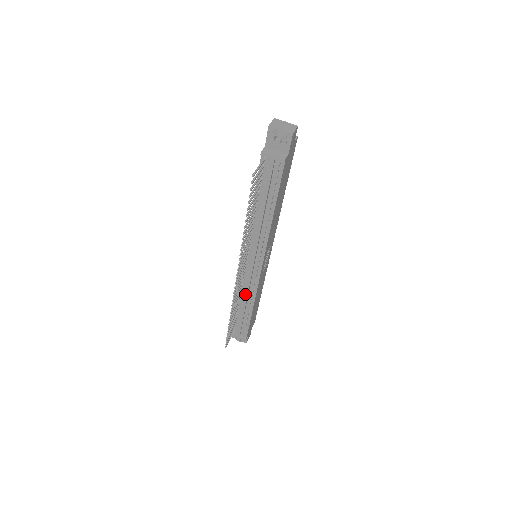
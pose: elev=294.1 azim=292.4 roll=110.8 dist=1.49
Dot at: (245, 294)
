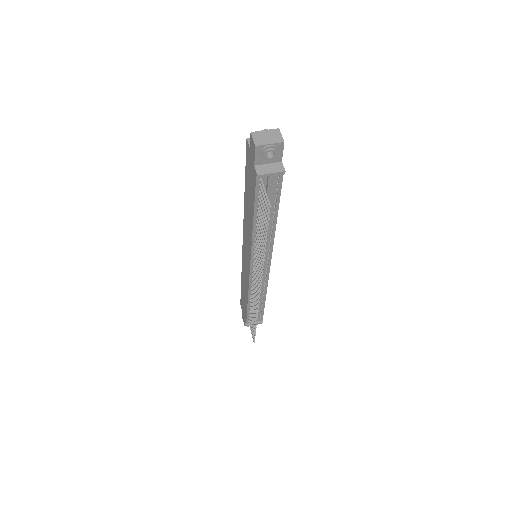
Dot at: occluded
